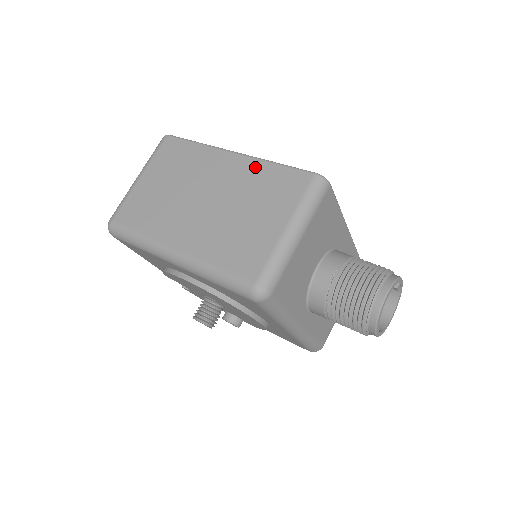
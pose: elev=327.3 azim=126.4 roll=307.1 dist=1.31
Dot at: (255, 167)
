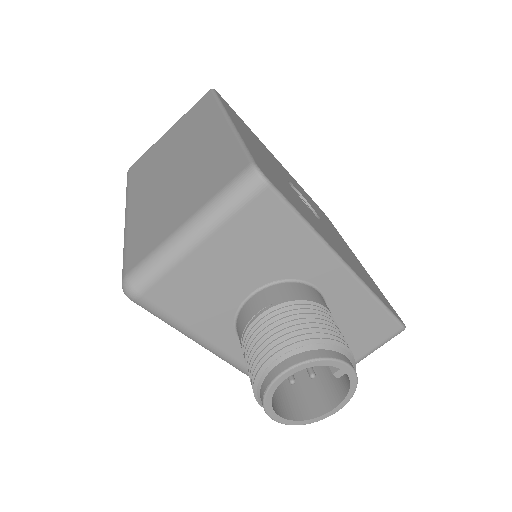
Dot at: (224, 140)
